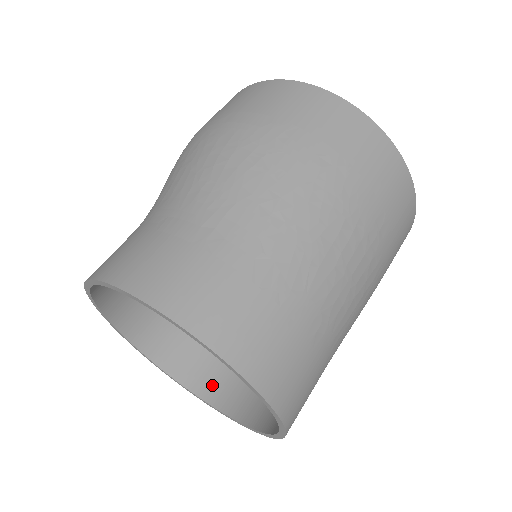
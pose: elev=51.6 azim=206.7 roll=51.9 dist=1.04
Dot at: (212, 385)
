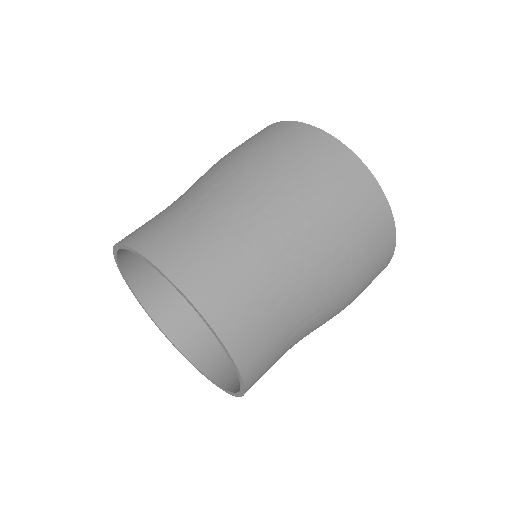
Dot at: (233, 377)
